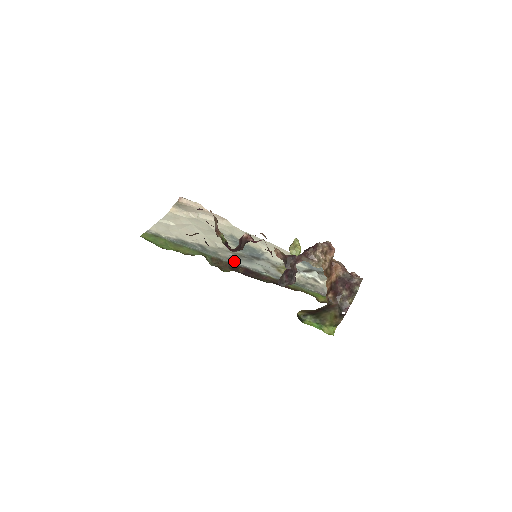
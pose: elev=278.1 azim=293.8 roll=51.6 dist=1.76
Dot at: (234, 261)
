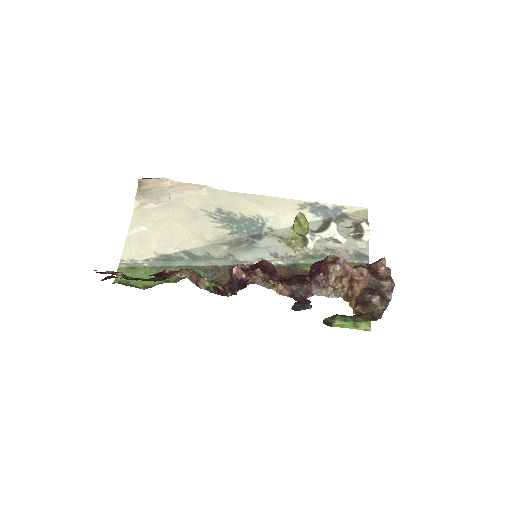
Dot at: (232, 259)
